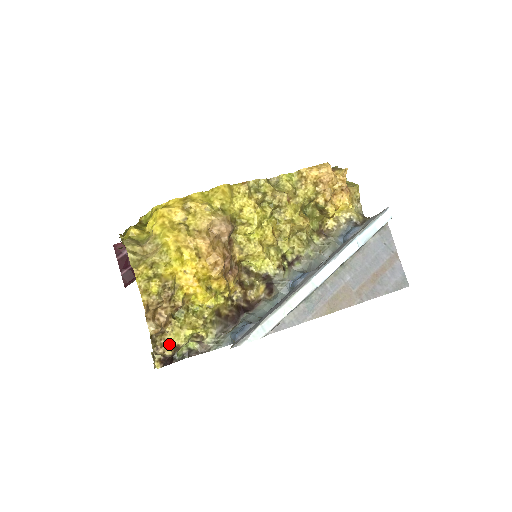
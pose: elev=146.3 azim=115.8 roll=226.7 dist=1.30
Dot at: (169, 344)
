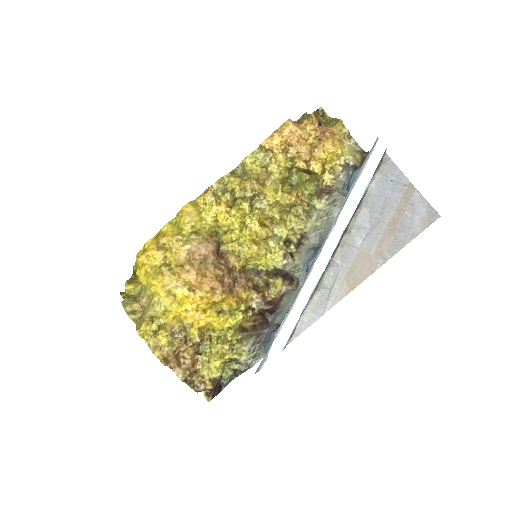
Dot at: (206, 379)
